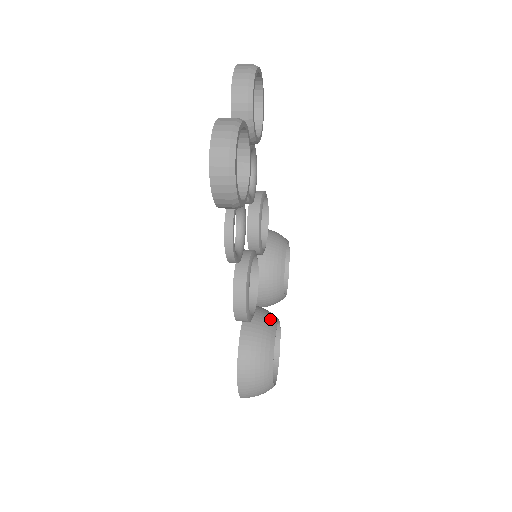
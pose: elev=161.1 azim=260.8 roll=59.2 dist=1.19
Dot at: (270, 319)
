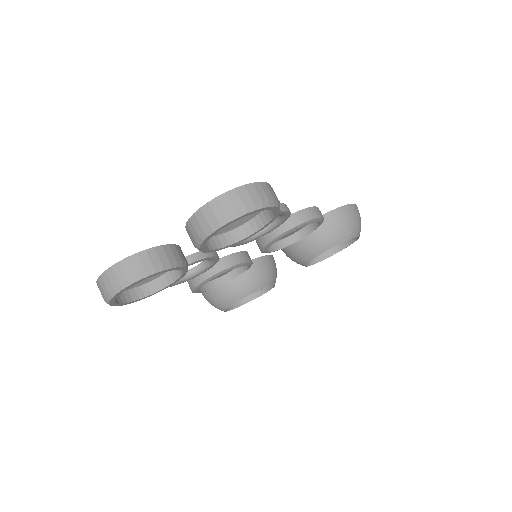
Dot at: (248, 288)
